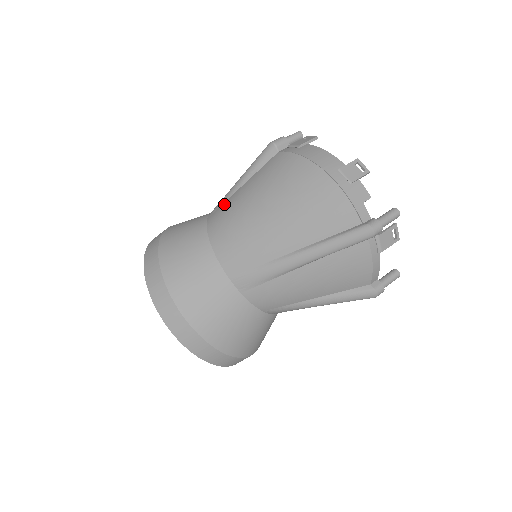
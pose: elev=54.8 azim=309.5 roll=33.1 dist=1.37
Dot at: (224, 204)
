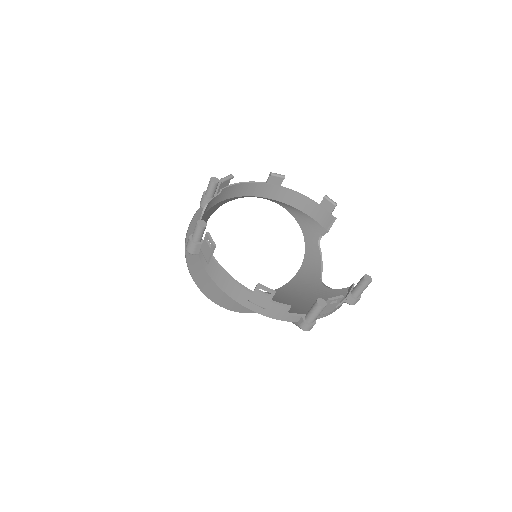
Dot at: occluded
